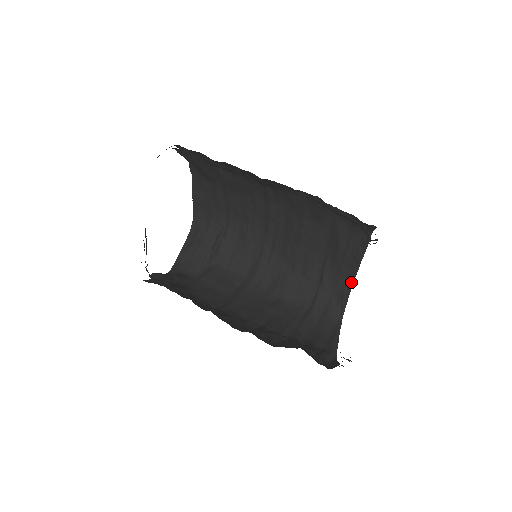
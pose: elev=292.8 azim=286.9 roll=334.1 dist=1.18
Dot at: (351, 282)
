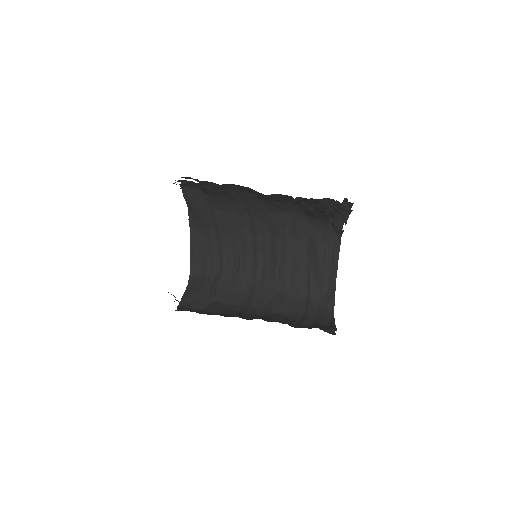
Dot at: (334, 284)
